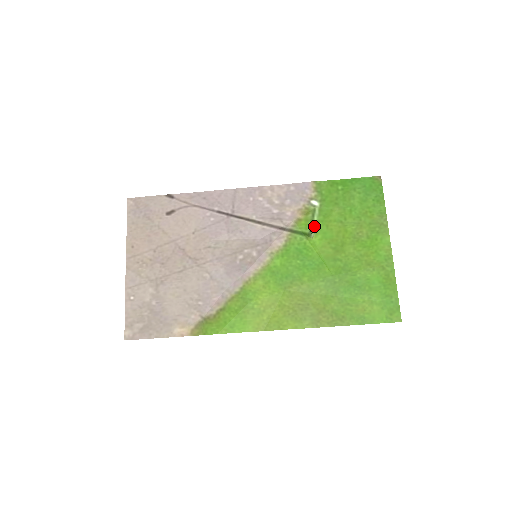
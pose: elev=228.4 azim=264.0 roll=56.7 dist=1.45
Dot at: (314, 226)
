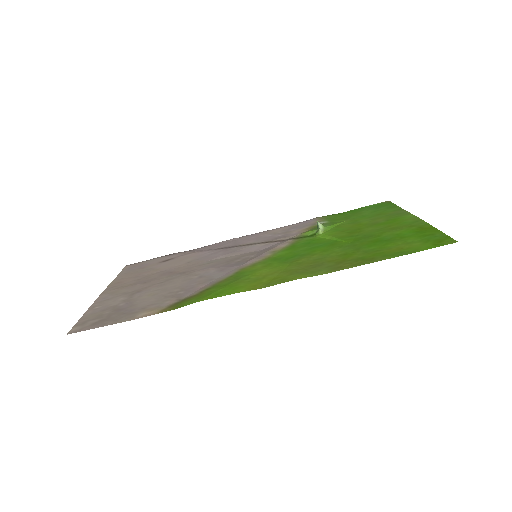
Dot at: (322, 226)
